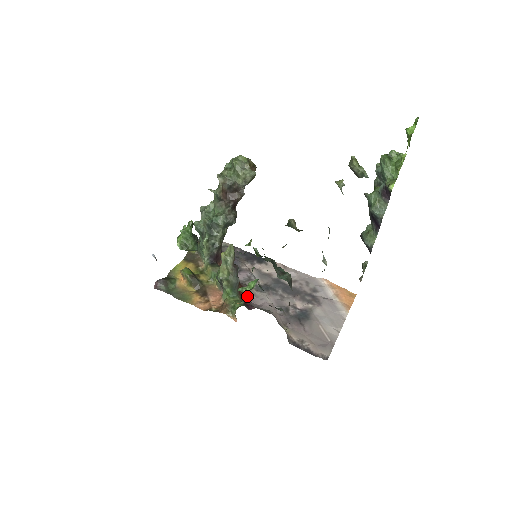
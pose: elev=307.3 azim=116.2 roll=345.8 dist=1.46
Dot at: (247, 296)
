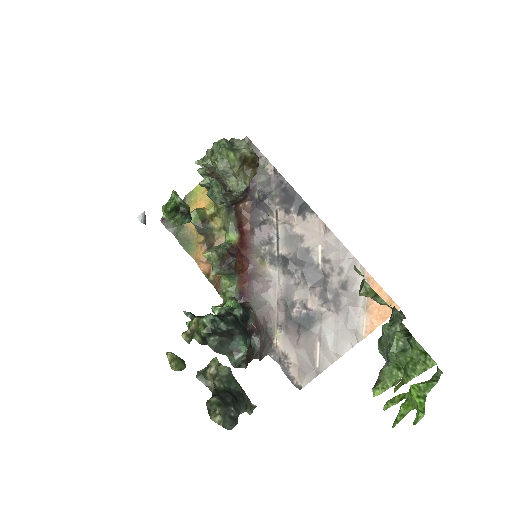
Dot at: (250, 275)
